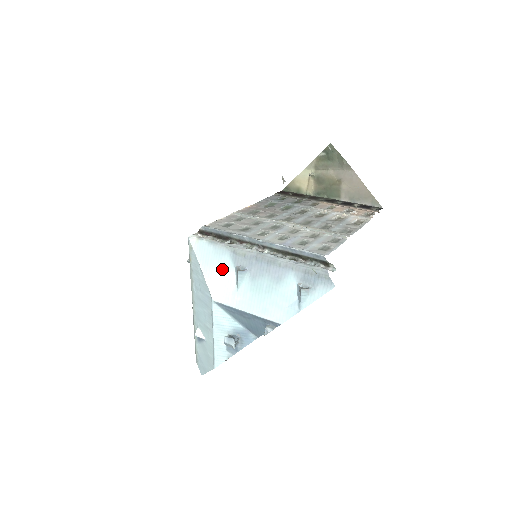
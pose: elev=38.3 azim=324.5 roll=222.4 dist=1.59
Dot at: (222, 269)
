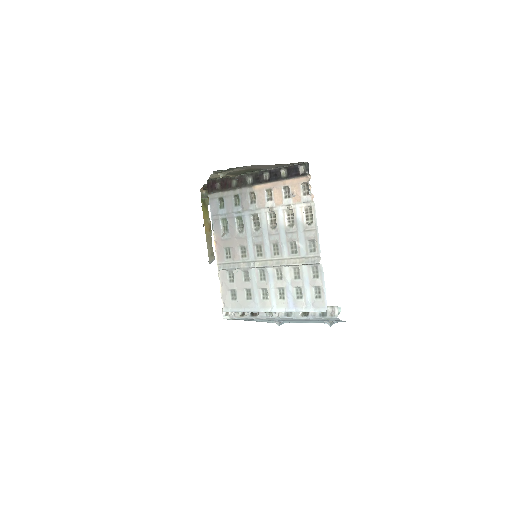
Dot at: occluded
